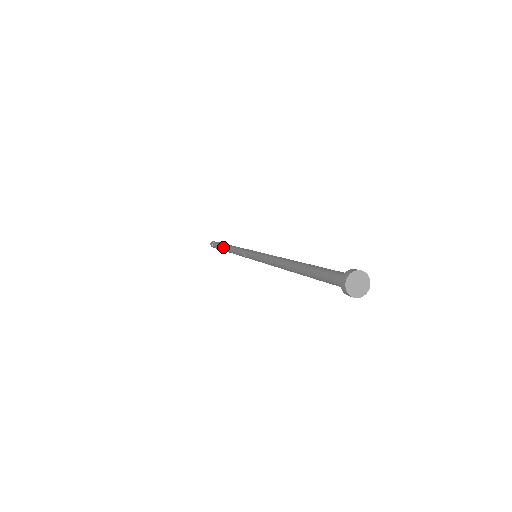
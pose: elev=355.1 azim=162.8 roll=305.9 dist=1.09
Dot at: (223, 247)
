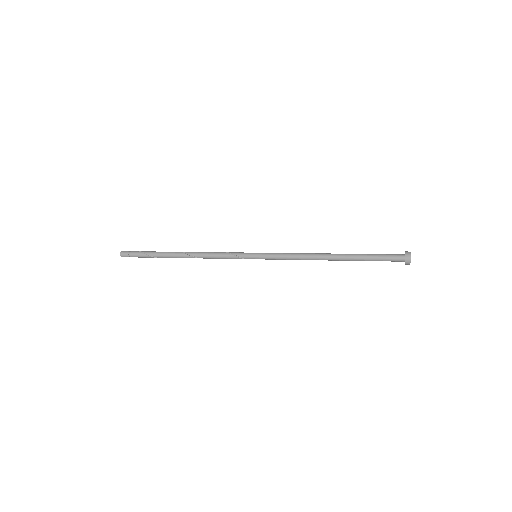
Dot at: (171, 253)
